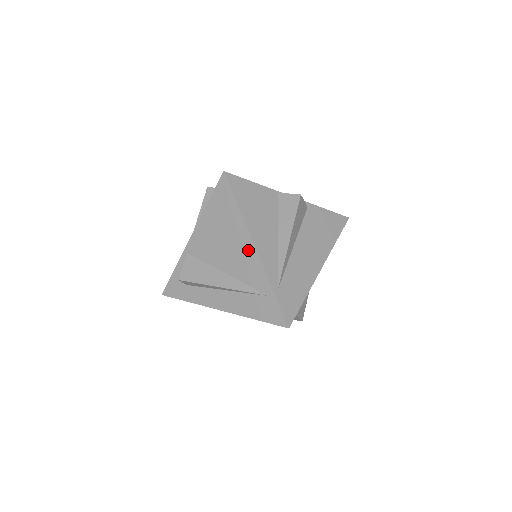
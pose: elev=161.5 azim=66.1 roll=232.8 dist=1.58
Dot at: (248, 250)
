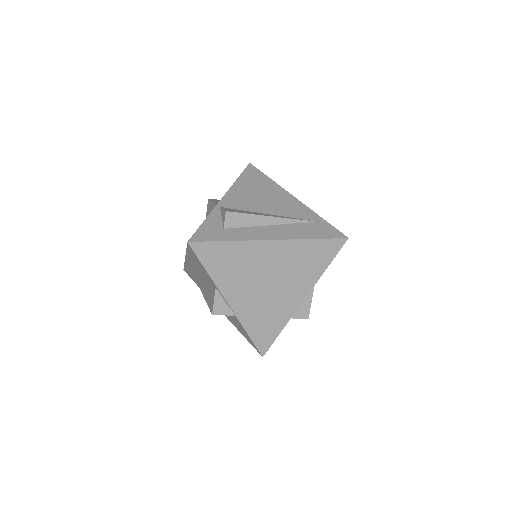
Dot at: (288, 198)
